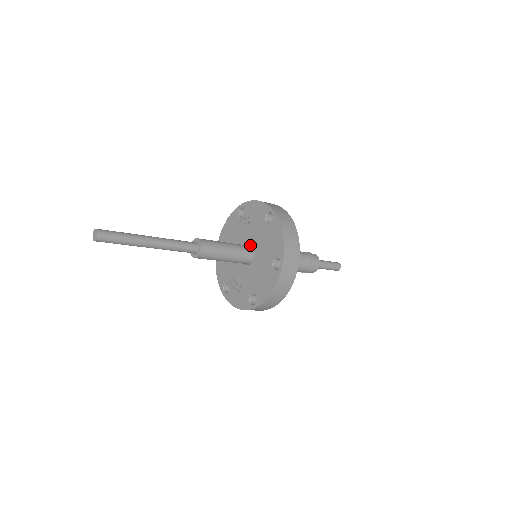
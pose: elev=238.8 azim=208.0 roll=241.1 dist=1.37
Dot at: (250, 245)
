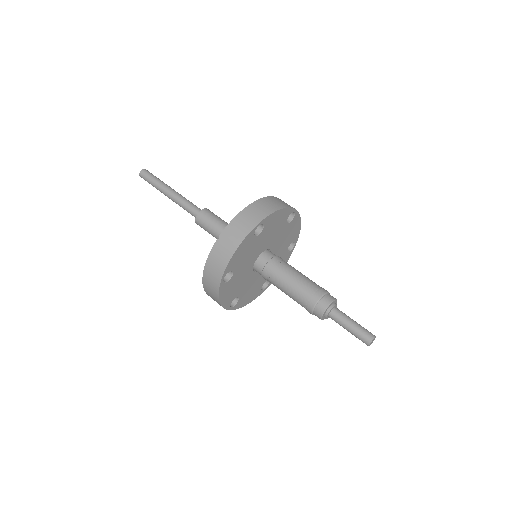
Dot at: occluded
